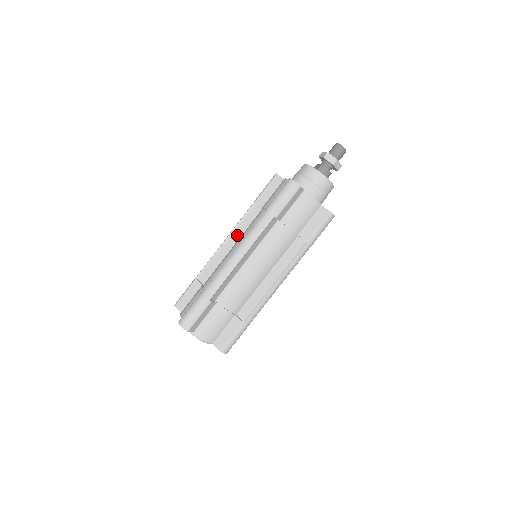
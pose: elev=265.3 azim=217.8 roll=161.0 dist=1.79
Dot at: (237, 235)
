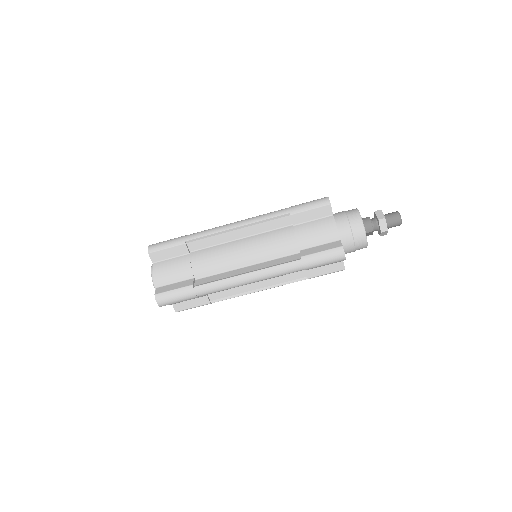
Dot at: occluded
